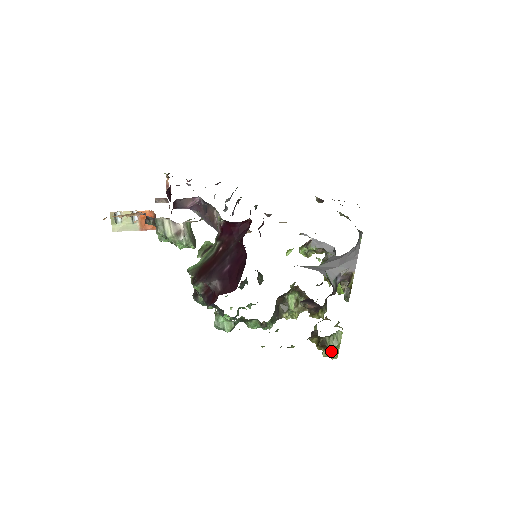
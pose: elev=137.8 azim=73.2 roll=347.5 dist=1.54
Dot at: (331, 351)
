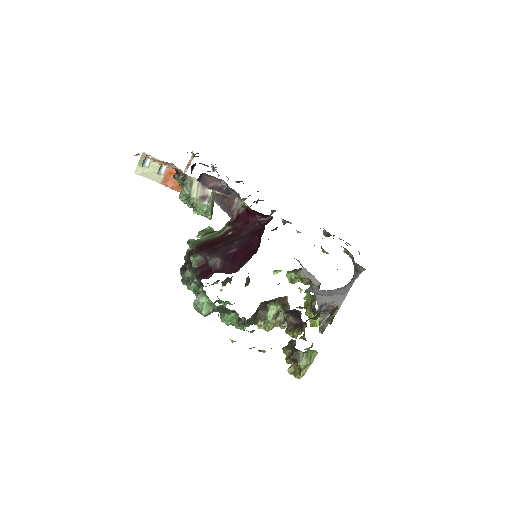
Dot at: (298, 369)
